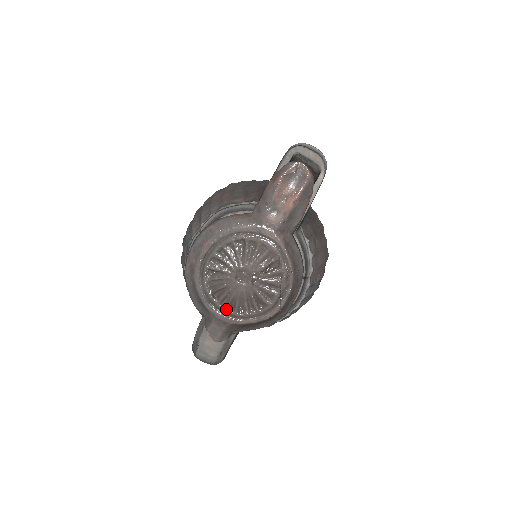
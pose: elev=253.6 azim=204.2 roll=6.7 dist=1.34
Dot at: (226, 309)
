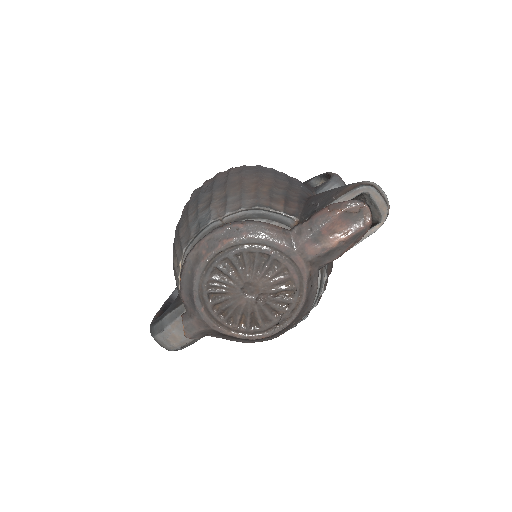
Dot at: (216, 314)
